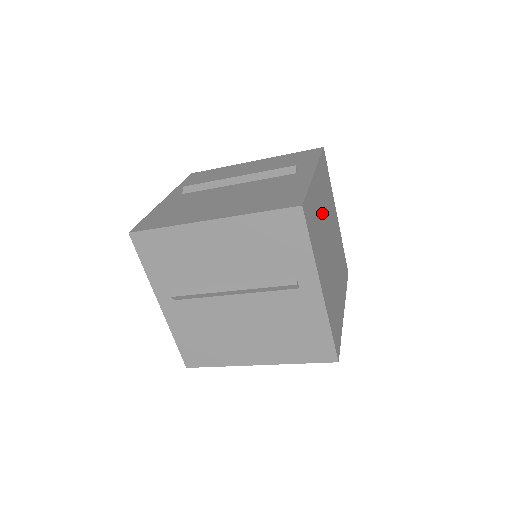
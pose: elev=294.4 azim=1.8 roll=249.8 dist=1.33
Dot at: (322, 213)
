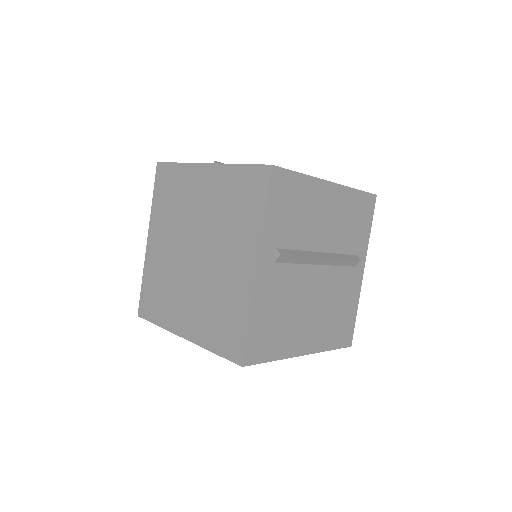
Dot at: occluded
